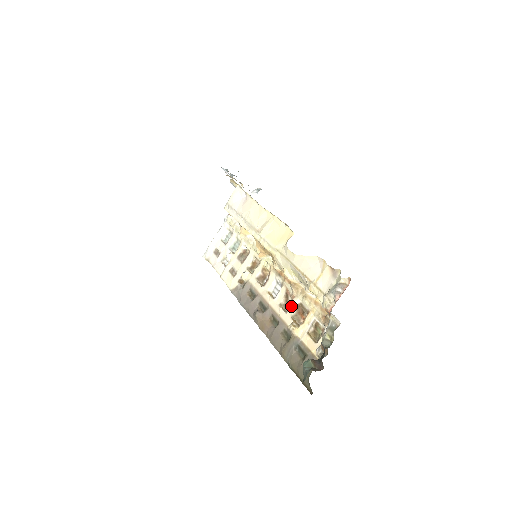
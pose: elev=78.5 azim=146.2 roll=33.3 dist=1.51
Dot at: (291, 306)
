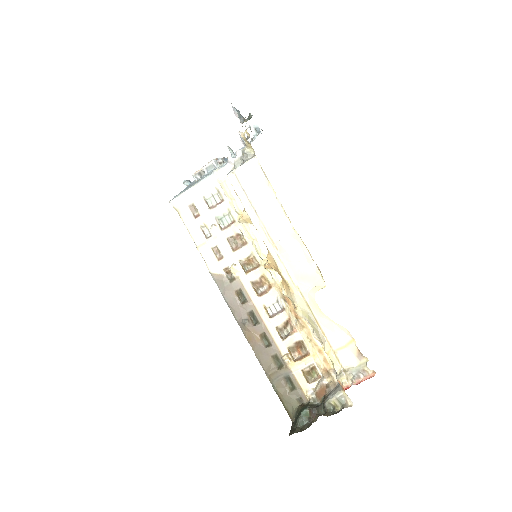
Dot at: (291, 338)
